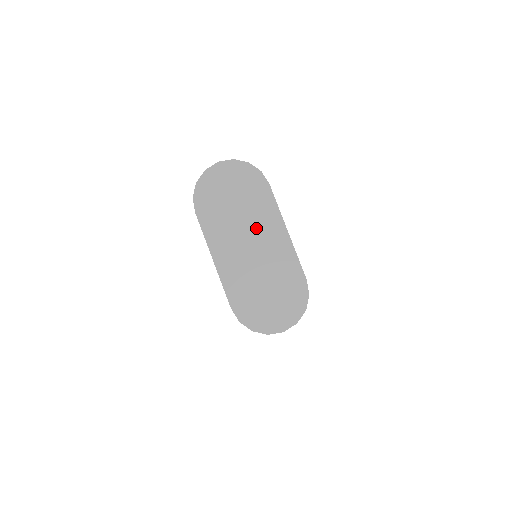
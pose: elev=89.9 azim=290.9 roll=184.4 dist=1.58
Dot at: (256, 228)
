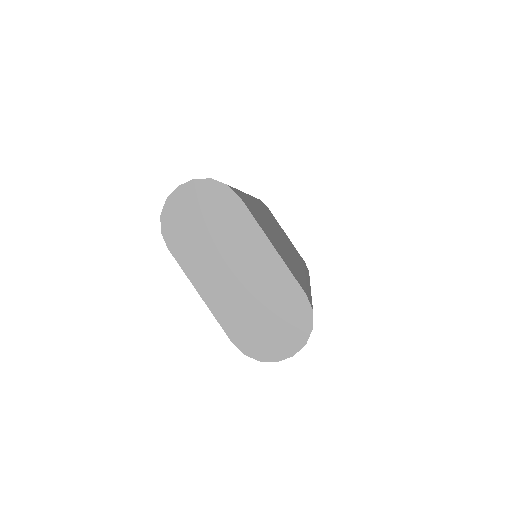
Dot at: (237, 250)
